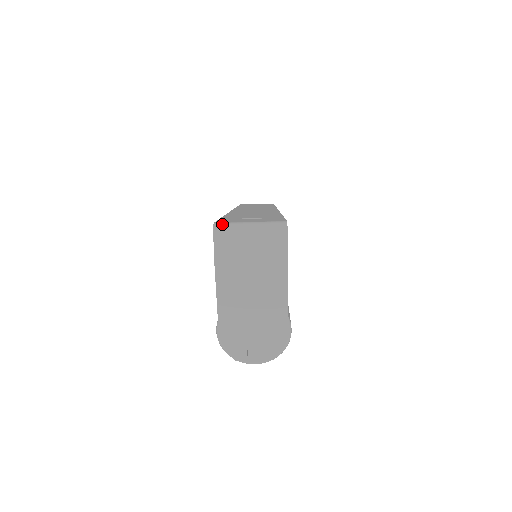
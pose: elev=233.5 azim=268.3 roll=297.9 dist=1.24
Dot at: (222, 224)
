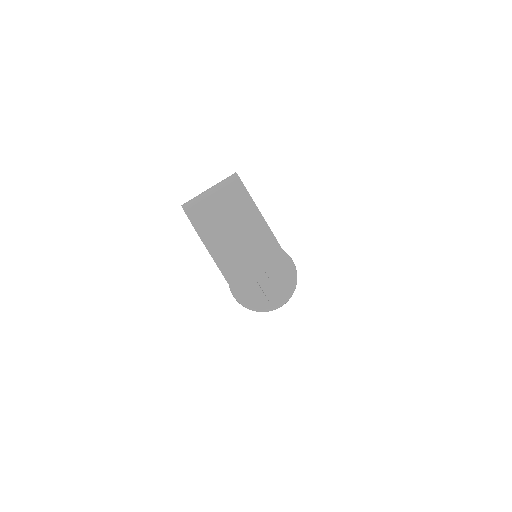
Dot at: (188, 201)
